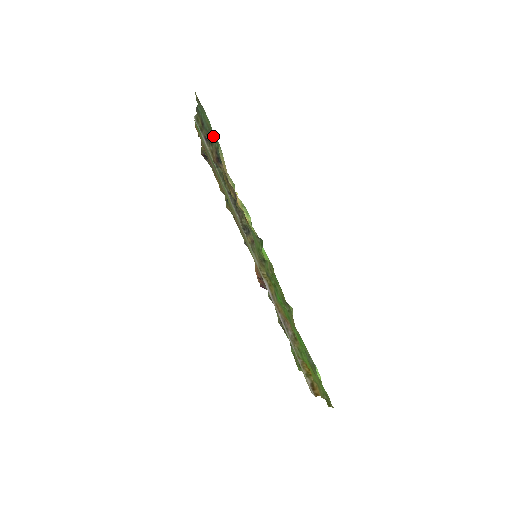
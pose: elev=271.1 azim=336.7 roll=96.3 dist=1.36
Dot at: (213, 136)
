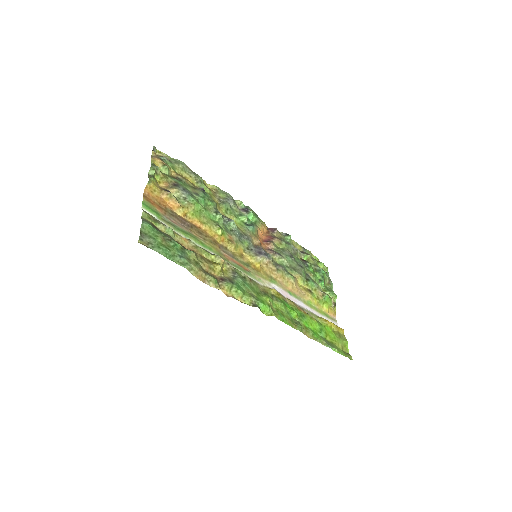
Dot at: (173, 240)
